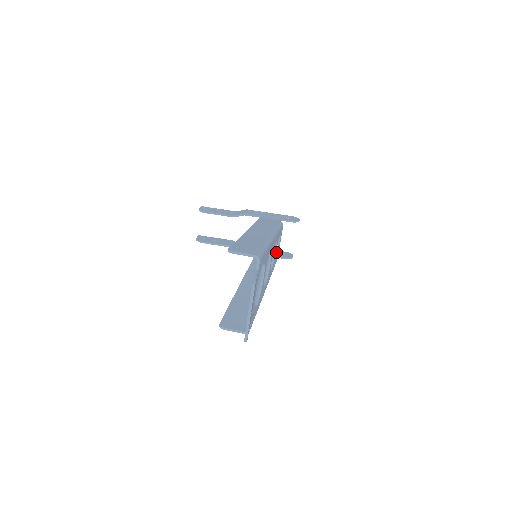
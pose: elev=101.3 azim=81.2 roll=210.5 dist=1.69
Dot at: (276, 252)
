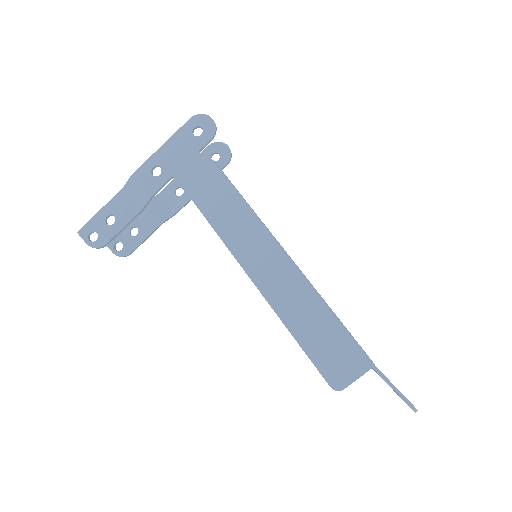
Dot at: occluded
